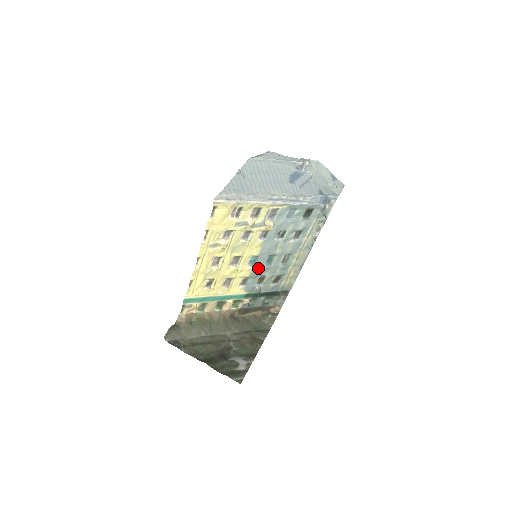
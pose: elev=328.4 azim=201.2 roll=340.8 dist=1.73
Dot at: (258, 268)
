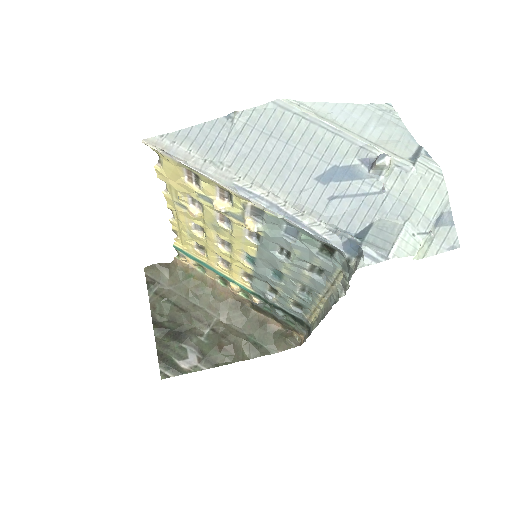
Dot at: (261, 273)
